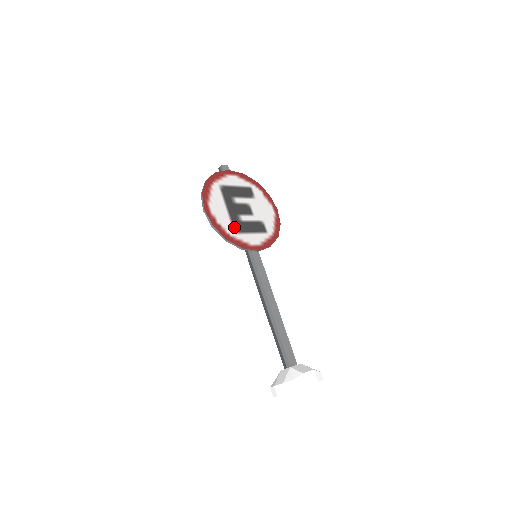
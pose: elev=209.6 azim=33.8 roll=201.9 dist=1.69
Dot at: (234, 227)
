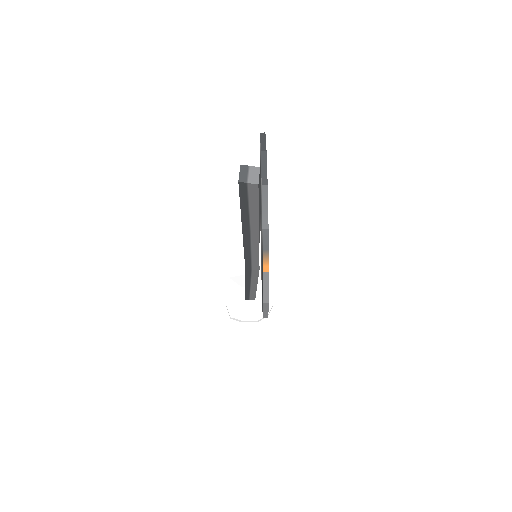
Dot at: occluded
